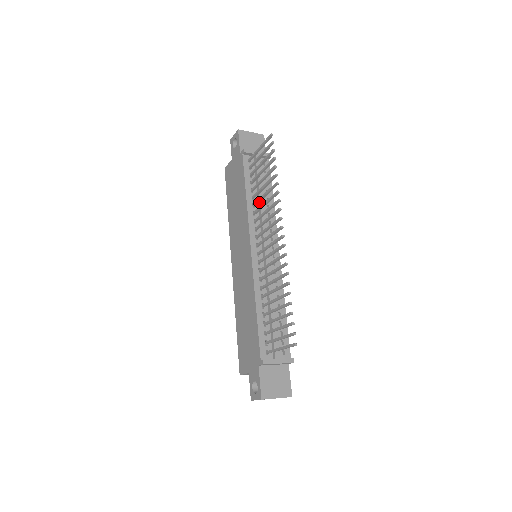
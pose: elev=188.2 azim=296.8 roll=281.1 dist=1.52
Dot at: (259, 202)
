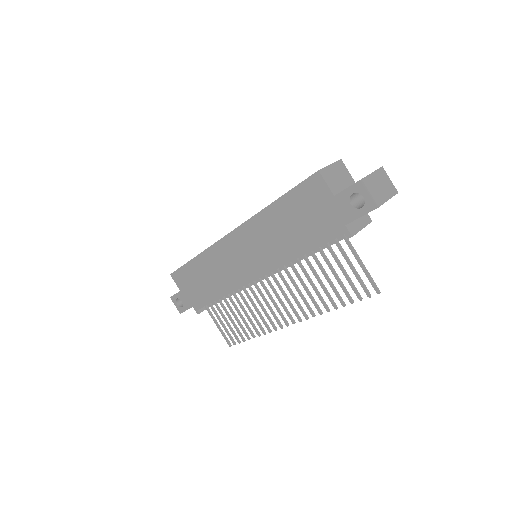
Dot at: occluded
